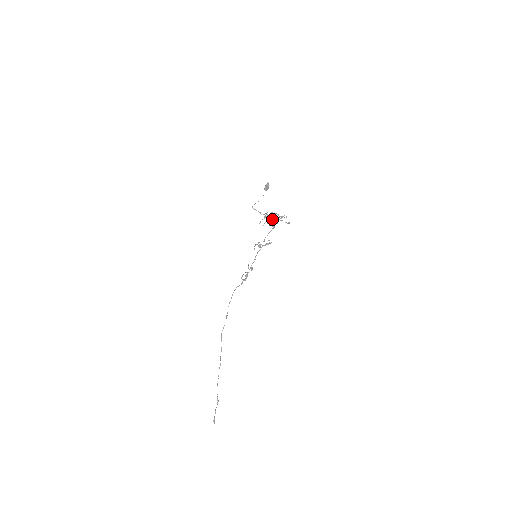
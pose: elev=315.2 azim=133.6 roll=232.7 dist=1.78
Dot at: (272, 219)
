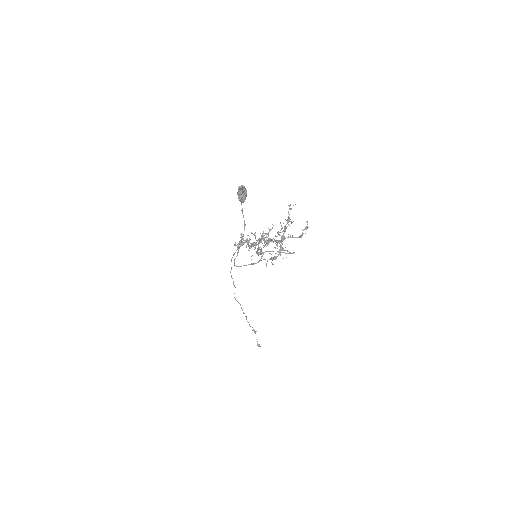
Dot at: (276, 253)
